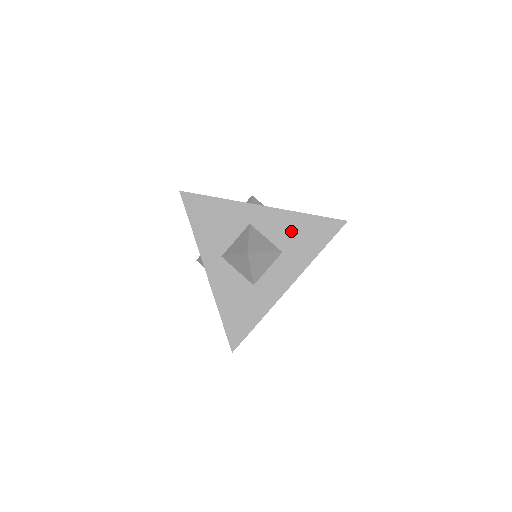
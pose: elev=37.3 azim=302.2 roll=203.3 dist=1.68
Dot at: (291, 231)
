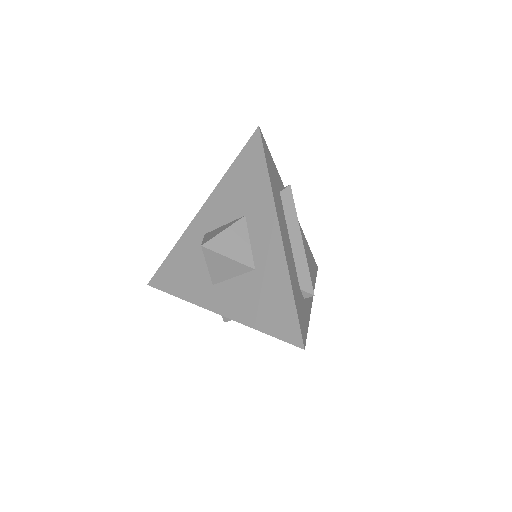
Dot at: (233, 194)
